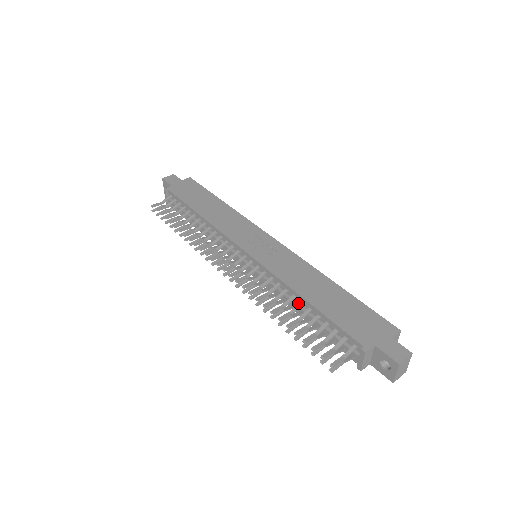
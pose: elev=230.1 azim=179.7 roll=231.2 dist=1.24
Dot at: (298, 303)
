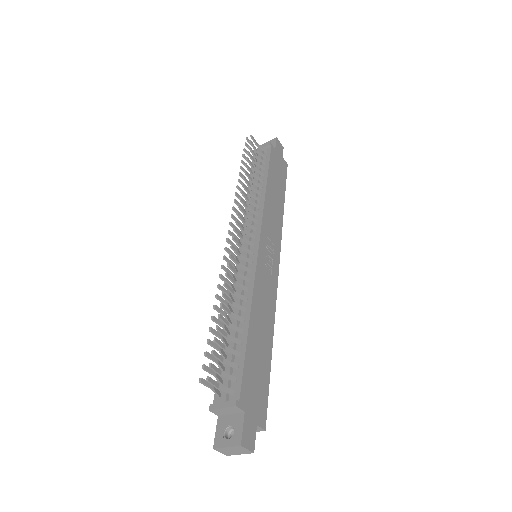
Dot at: (242, 316)
